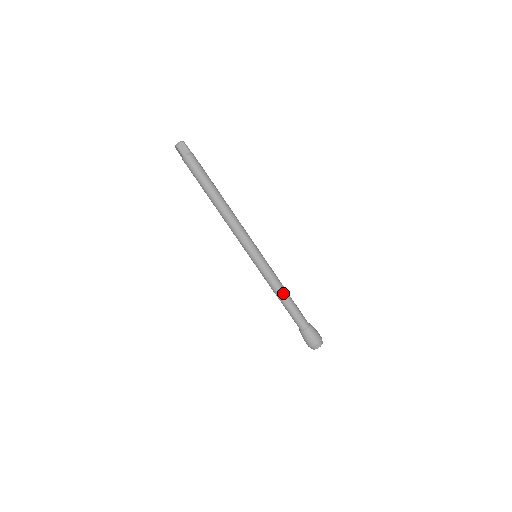
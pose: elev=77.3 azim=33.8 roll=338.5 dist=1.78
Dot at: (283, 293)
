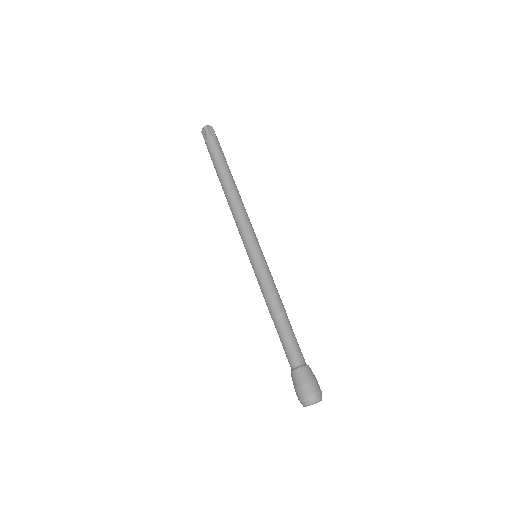
Dot at: (281, 307)
